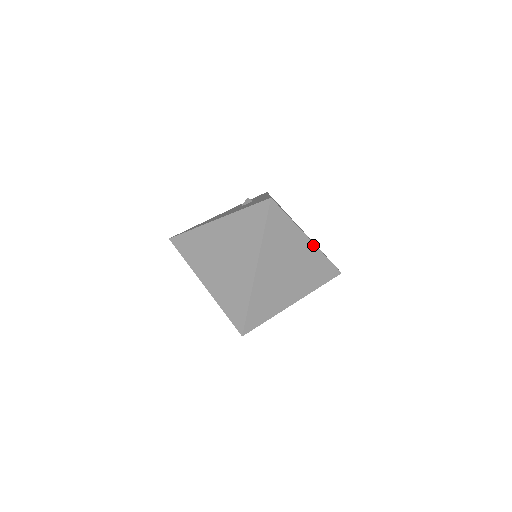
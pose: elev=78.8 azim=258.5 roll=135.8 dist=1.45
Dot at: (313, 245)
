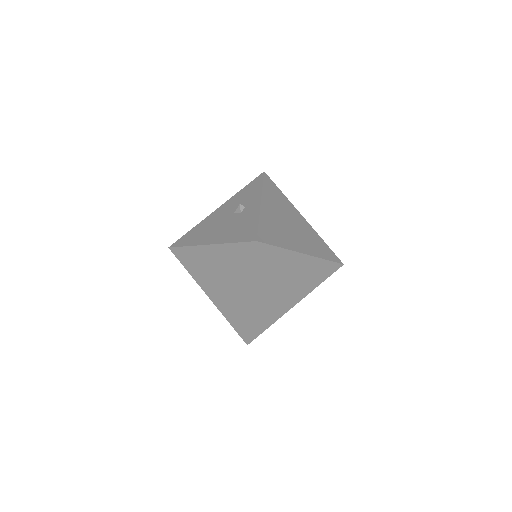
Dot at: (309, 257)
